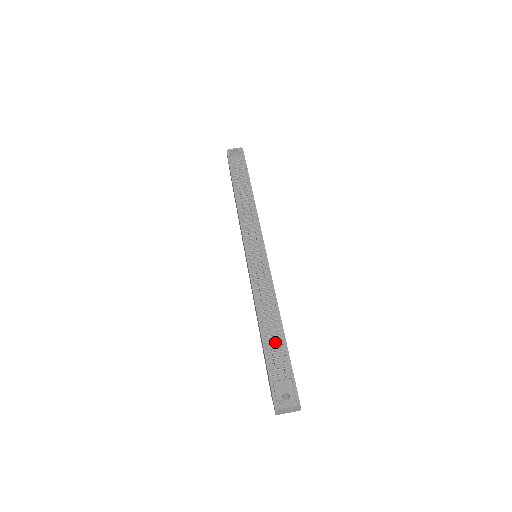
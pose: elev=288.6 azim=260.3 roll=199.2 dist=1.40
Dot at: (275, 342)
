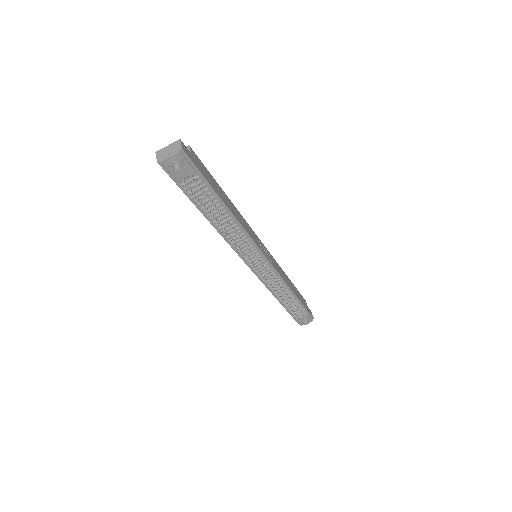
Dot at: (293, 304)
